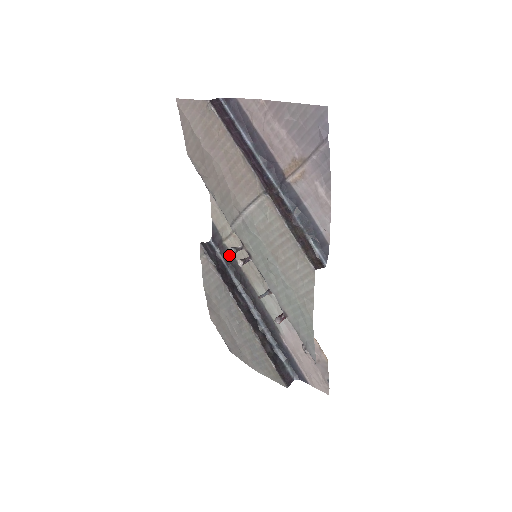
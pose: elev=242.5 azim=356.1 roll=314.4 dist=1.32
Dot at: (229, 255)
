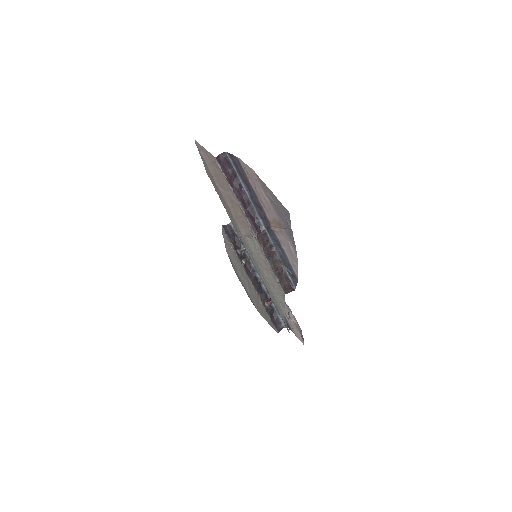
Dot at: occluded
